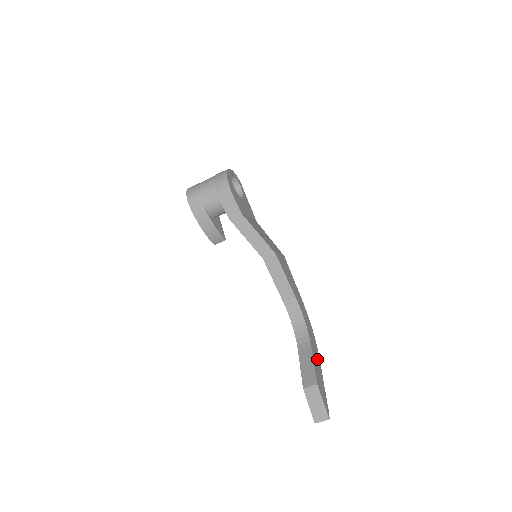
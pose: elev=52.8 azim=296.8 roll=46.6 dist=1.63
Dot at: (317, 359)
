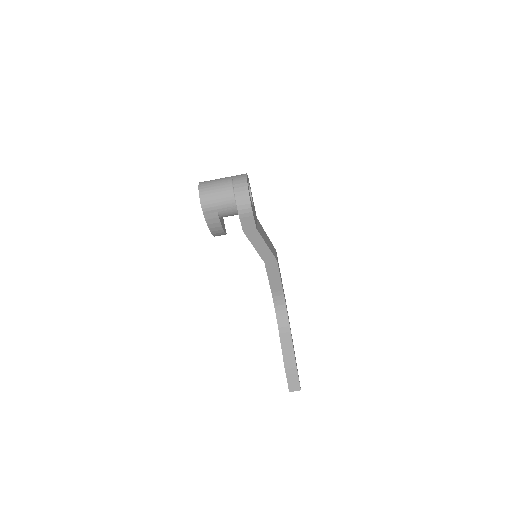
Dot at: occluded
